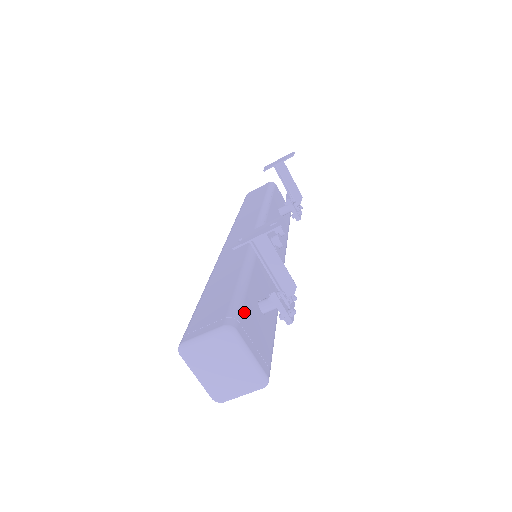
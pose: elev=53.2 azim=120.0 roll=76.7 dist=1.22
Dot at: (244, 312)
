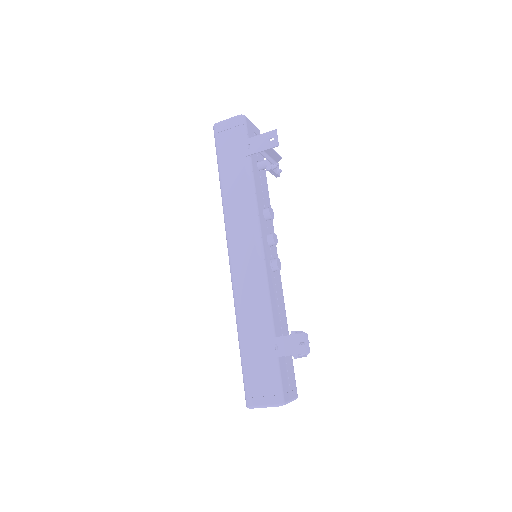
Dot at: (282, 378)
